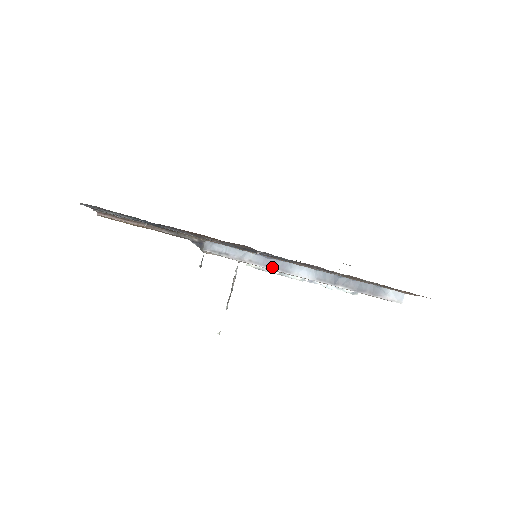
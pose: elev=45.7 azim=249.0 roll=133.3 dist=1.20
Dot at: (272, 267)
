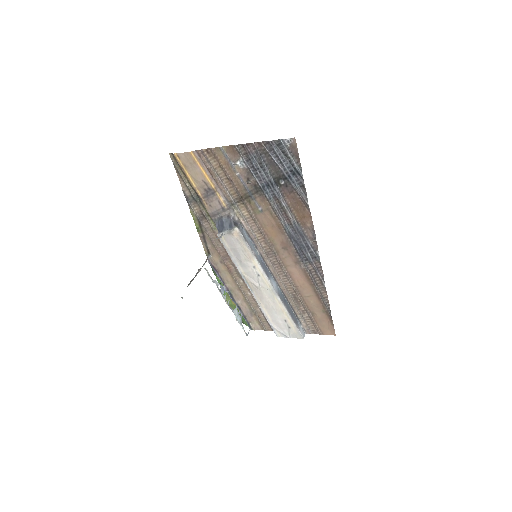
Dot at: (263, 268)
